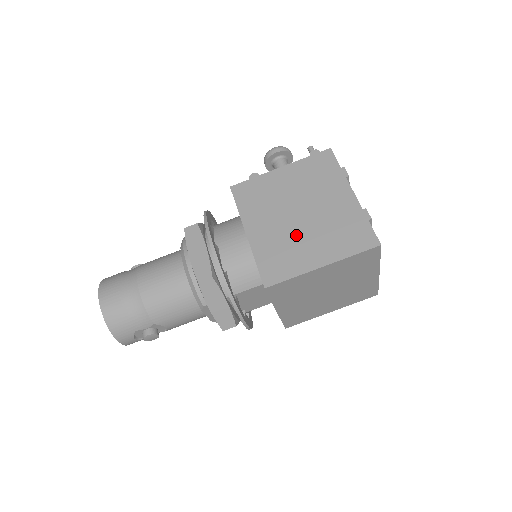
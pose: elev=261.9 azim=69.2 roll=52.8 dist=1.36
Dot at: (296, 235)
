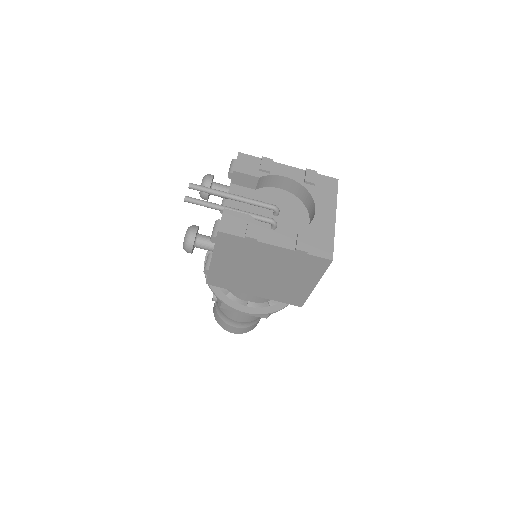
Dot at: (279, 283)
